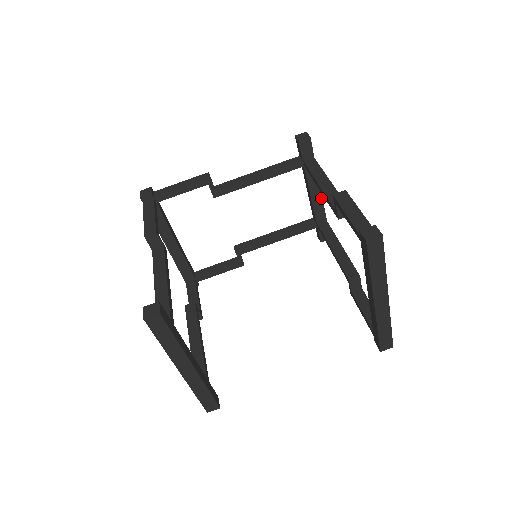
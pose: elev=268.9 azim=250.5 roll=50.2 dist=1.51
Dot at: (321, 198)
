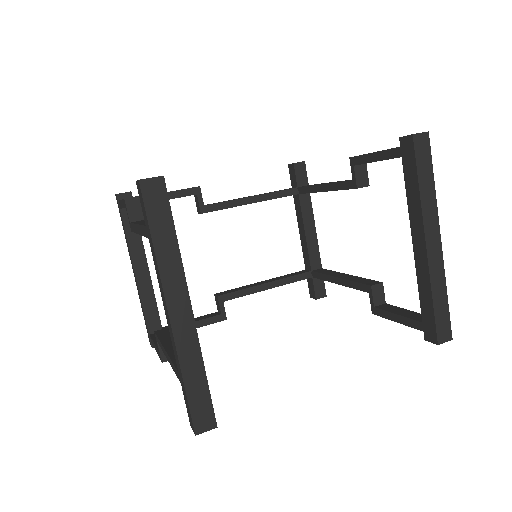
Dot at: (316, 238)
